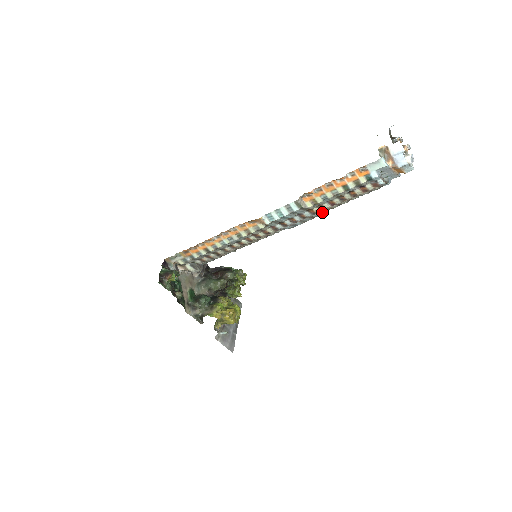
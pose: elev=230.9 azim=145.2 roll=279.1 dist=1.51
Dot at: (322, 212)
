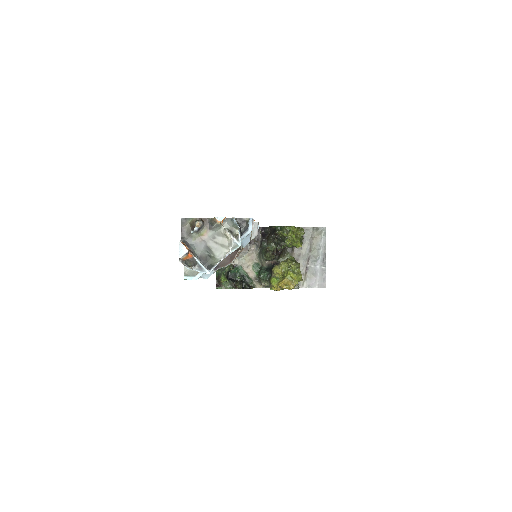
Dot at: occluded
